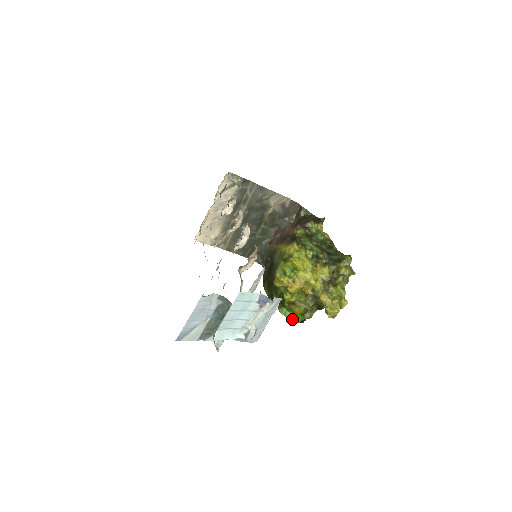
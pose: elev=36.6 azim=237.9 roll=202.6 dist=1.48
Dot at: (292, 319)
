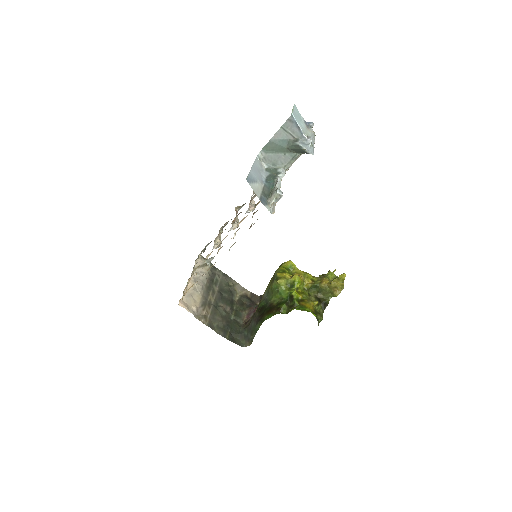
Dot at: occluded
